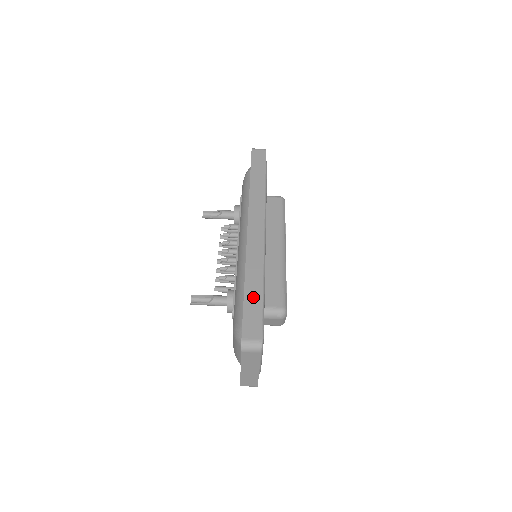
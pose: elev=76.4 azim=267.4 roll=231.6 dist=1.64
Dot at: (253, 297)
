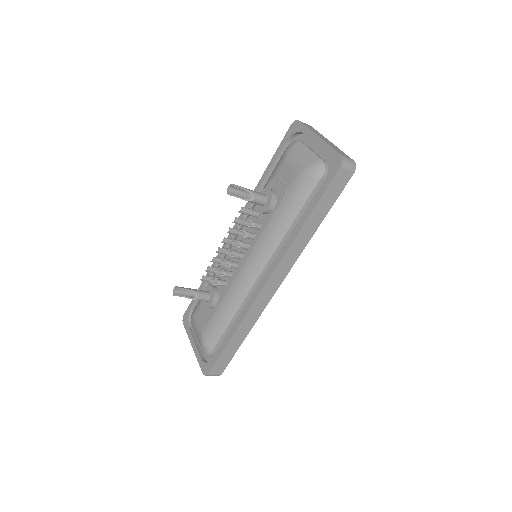
Dot at: (233, 346)
